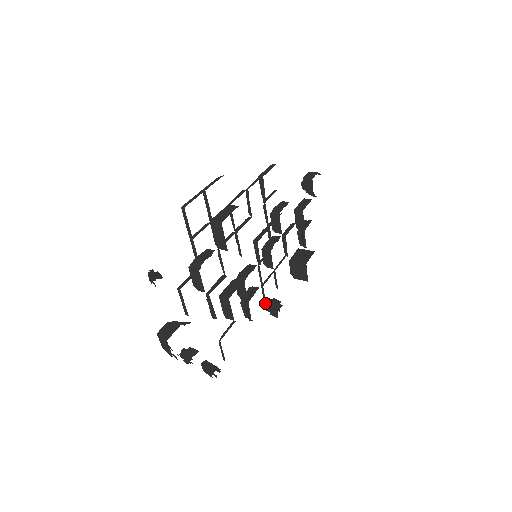
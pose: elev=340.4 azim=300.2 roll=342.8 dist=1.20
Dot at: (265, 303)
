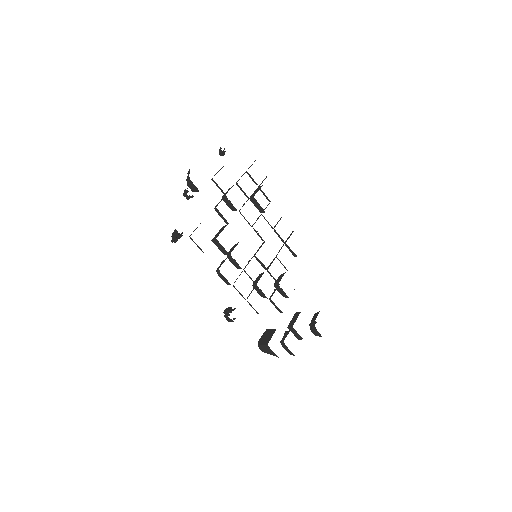
Dot at: occluded
